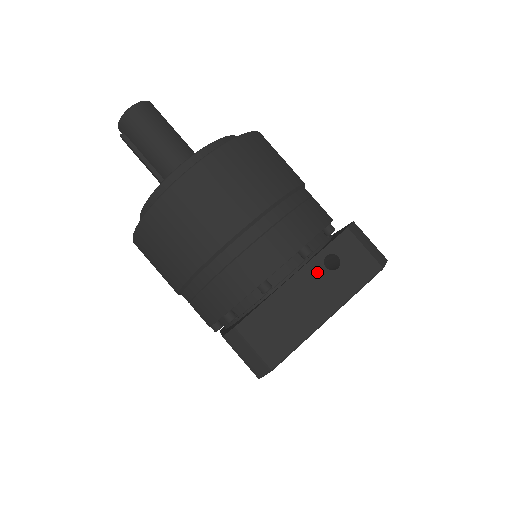
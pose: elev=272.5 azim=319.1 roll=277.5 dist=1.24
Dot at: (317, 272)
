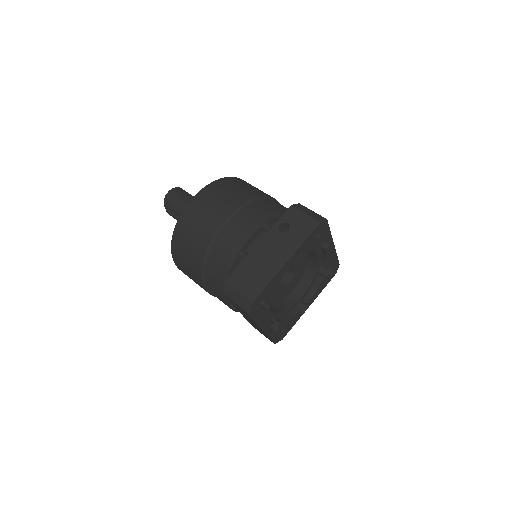
Dot at: (275, 236)
